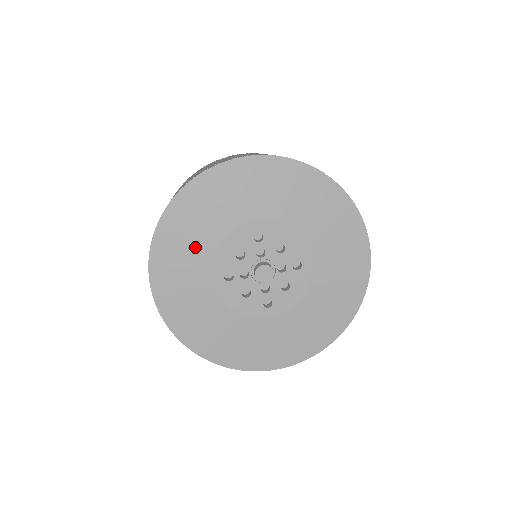
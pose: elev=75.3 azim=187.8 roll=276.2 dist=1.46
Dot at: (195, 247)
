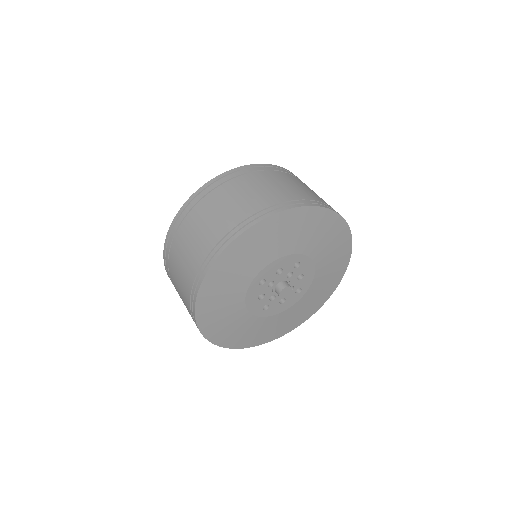
Dot at: (234, 320)
